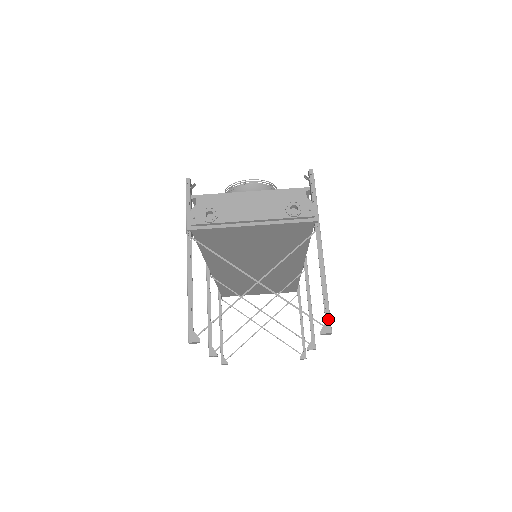
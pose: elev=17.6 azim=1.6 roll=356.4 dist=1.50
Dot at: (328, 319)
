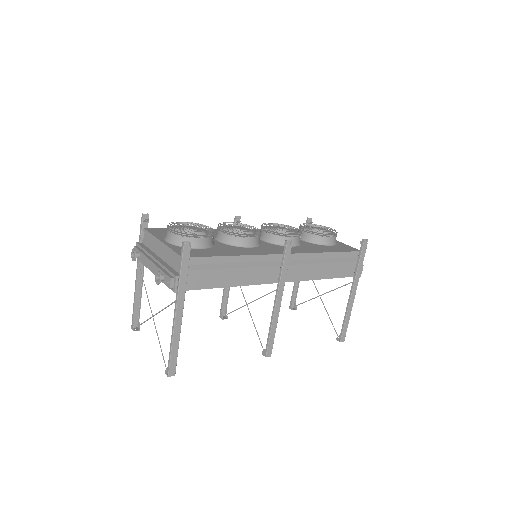
Dot at: (168, 367)
